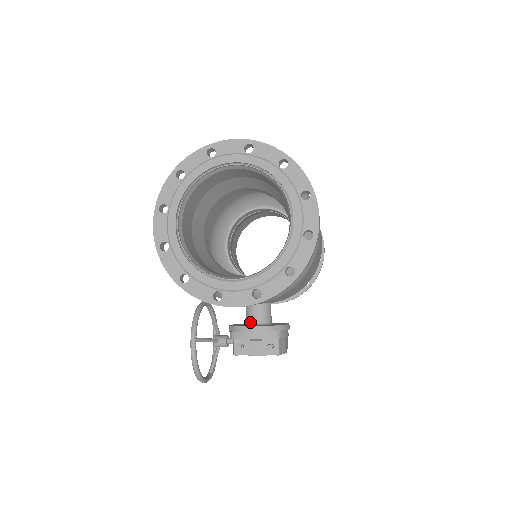
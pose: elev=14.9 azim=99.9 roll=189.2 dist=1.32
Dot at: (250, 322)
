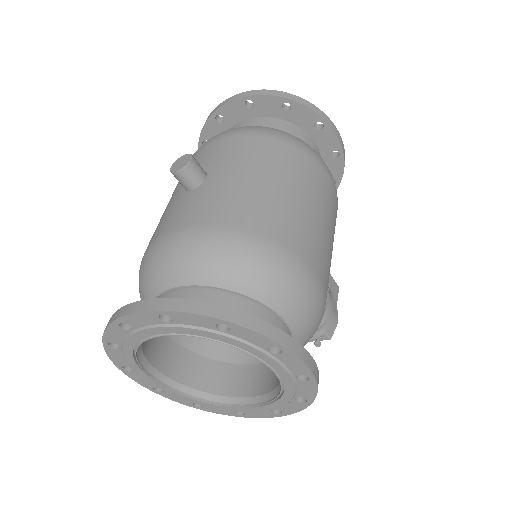
Dot at: occluded
